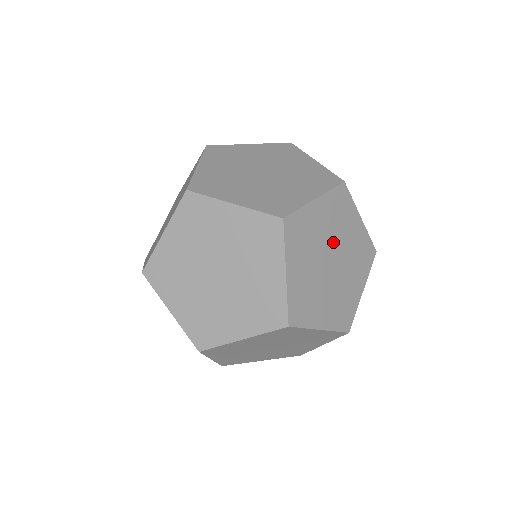
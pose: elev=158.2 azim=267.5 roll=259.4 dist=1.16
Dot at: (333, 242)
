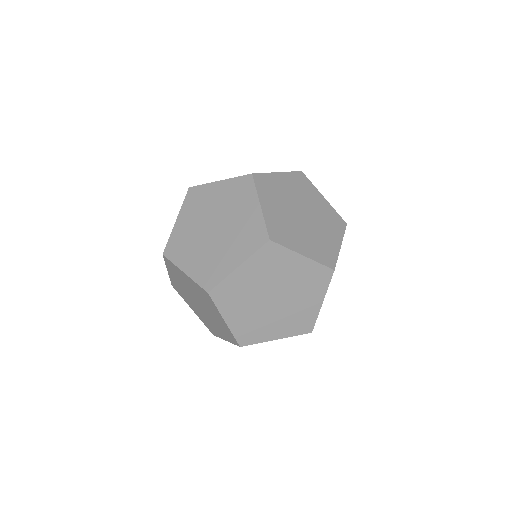
Dot at: occluded
